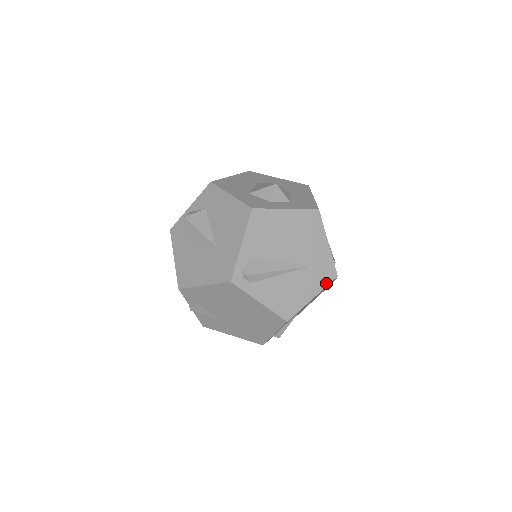
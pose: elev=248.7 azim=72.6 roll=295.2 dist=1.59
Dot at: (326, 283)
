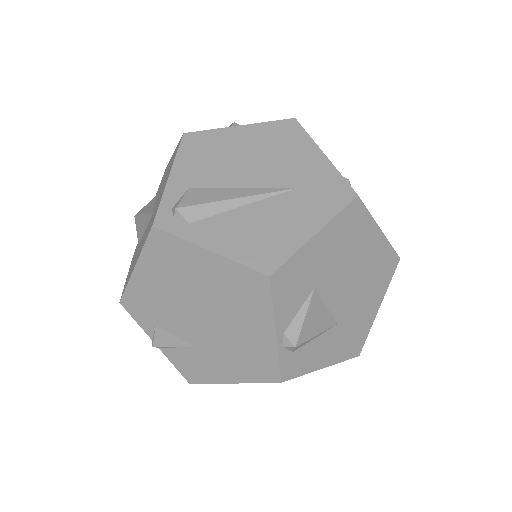
Dot at: (337, 208)
